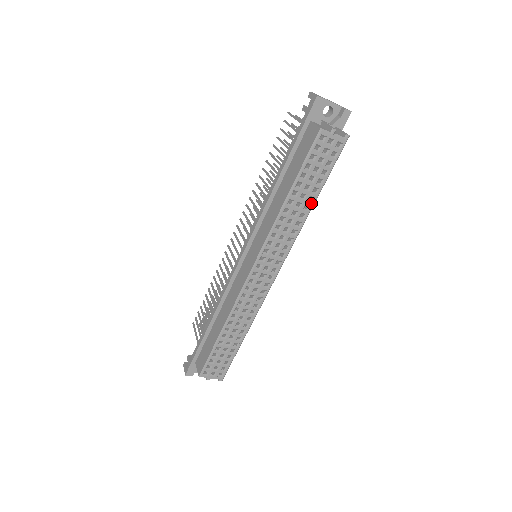
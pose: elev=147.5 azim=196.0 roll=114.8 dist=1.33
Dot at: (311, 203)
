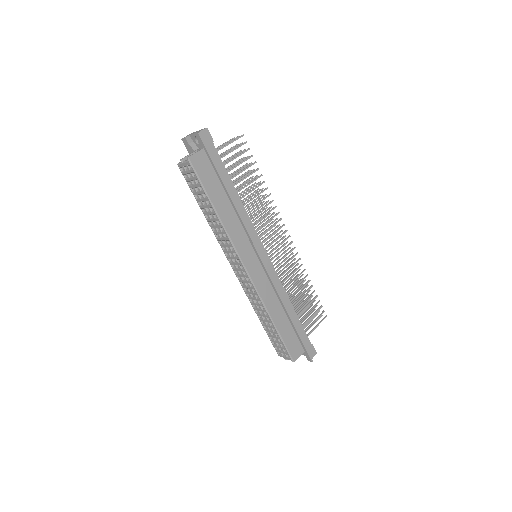
Dot at: (214, 212)
